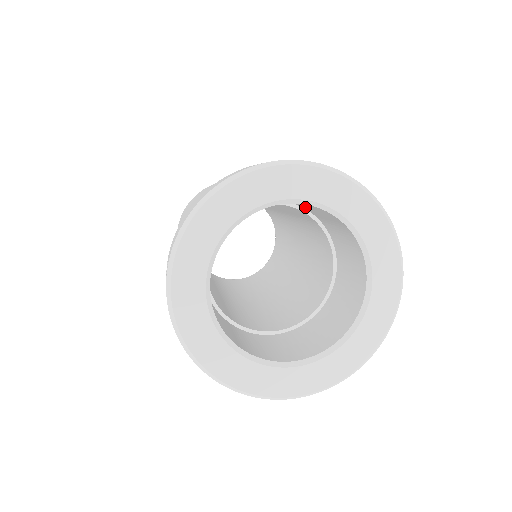
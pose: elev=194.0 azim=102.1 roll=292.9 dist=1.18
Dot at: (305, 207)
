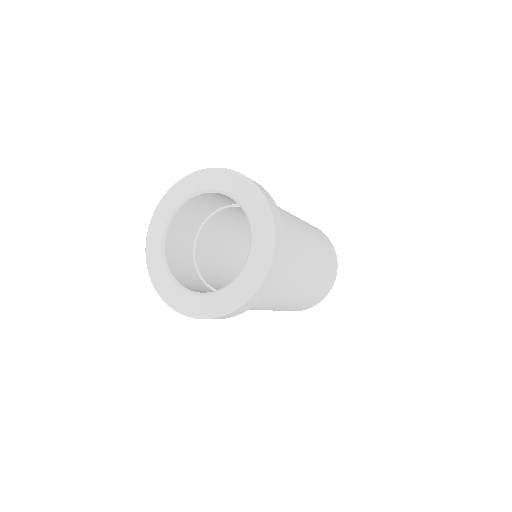
Dot at: (230, 202)
